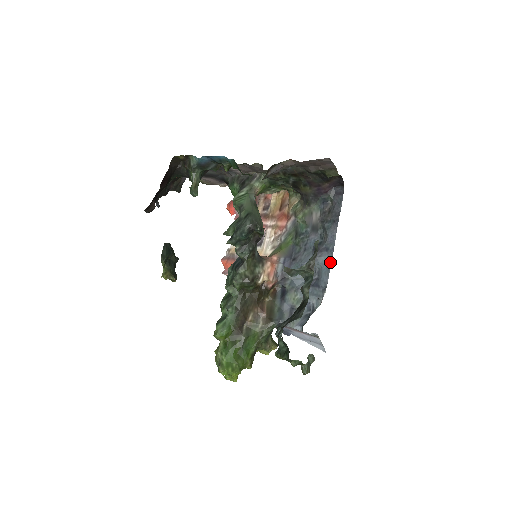
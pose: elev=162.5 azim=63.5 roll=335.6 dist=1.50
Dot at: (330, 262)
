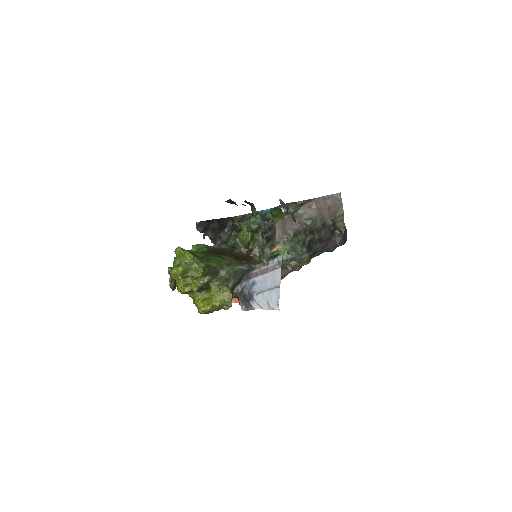
Dot at: occluded
